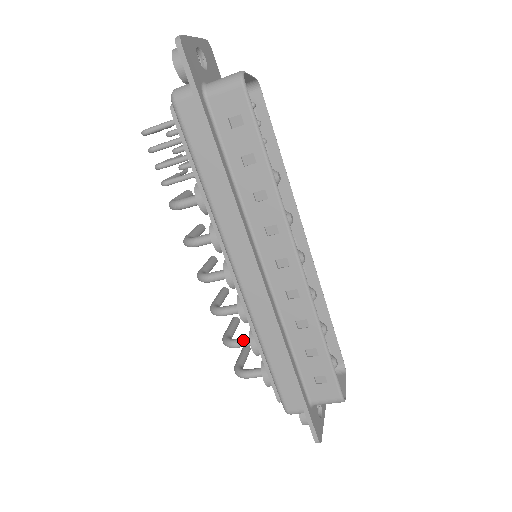
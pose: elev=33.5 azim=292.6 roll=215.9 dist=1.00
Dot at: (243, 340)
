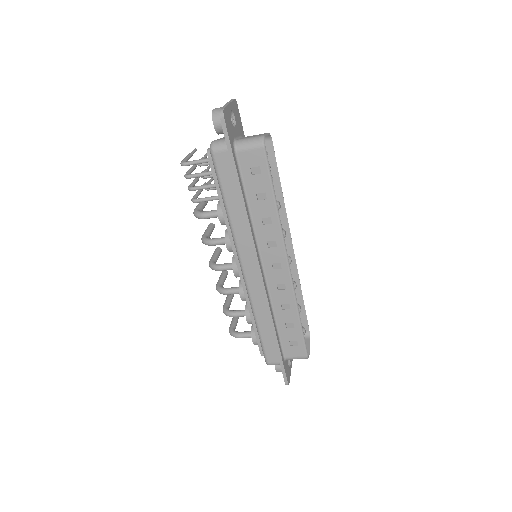
Dot at: (239, 312)
